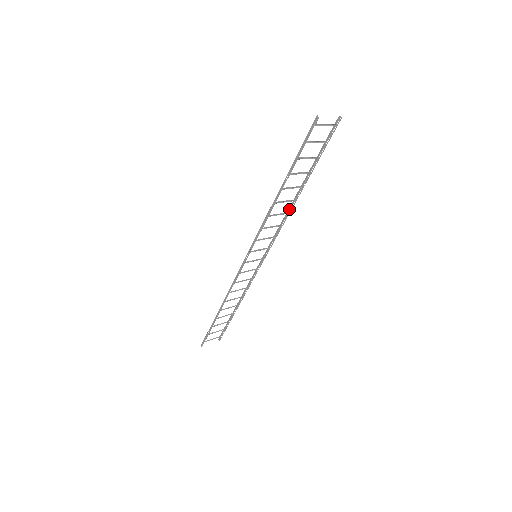
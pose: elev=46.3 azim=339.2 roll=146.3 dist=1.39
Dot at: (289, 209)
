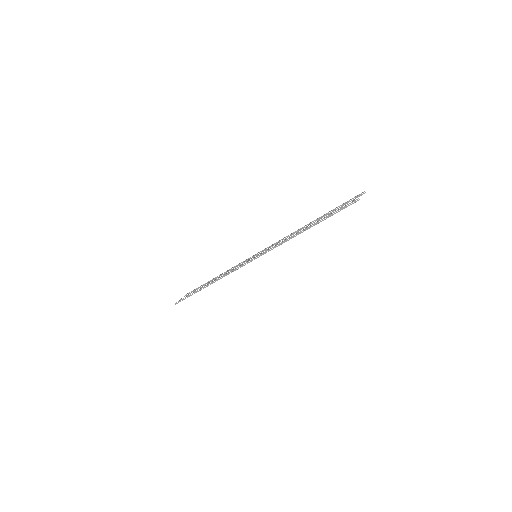
Dot at: (295, 231)
